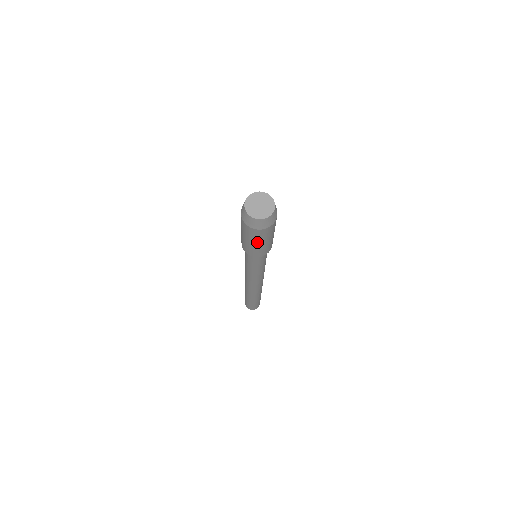
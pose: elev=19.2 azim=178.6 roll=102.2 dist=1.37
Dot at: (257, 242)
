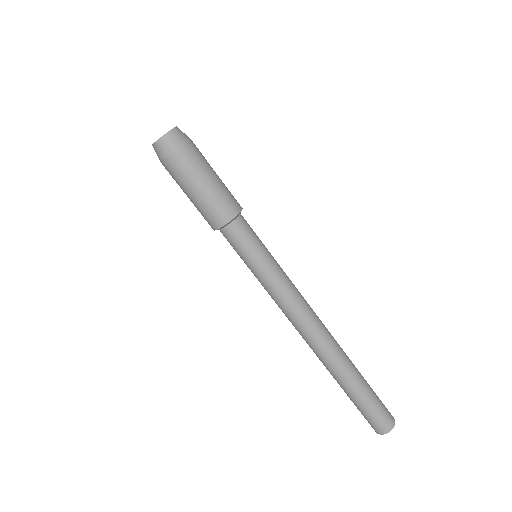
Dot at: (191, 187)
